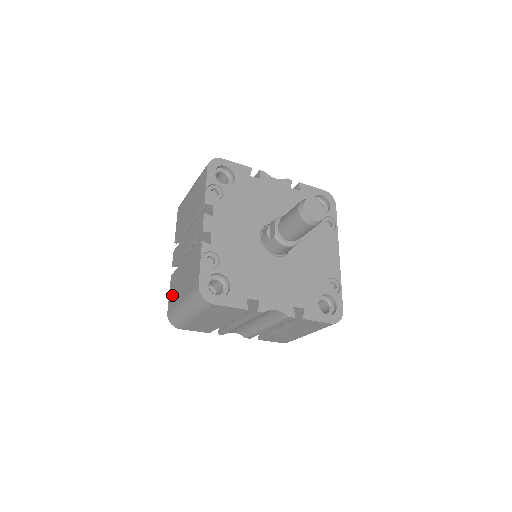
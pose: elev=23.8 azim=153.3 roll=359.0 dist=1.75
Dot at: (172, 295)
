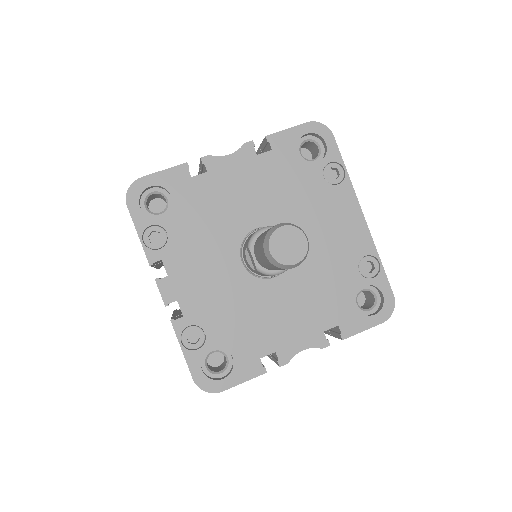
Dot at: occluded
